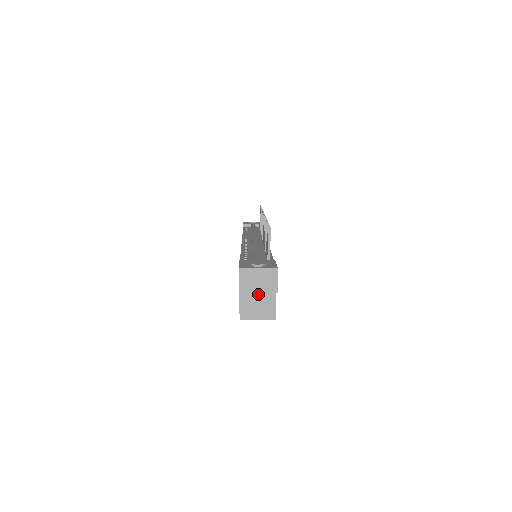
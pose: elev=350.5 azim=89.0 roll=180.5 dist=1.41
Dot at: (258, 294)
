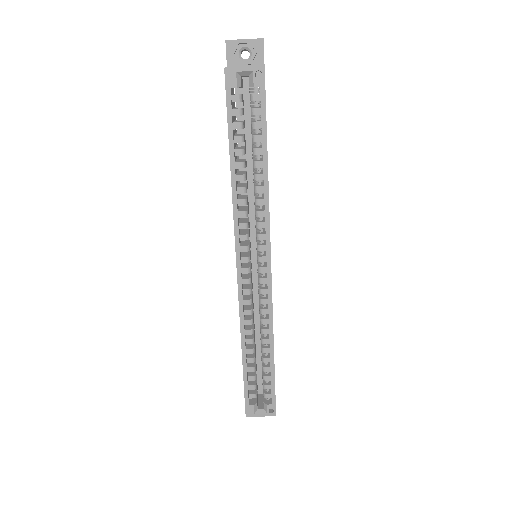
Dot at: occluded
